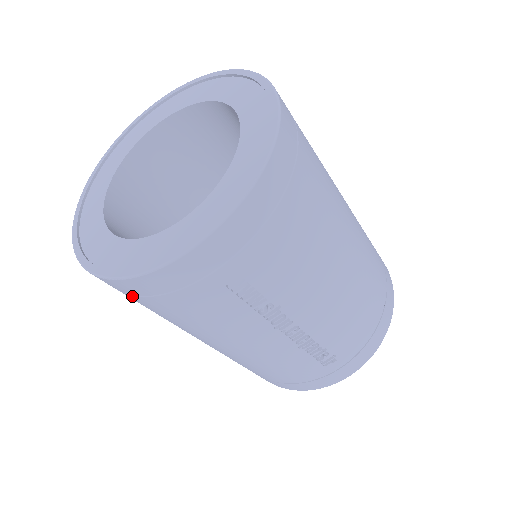
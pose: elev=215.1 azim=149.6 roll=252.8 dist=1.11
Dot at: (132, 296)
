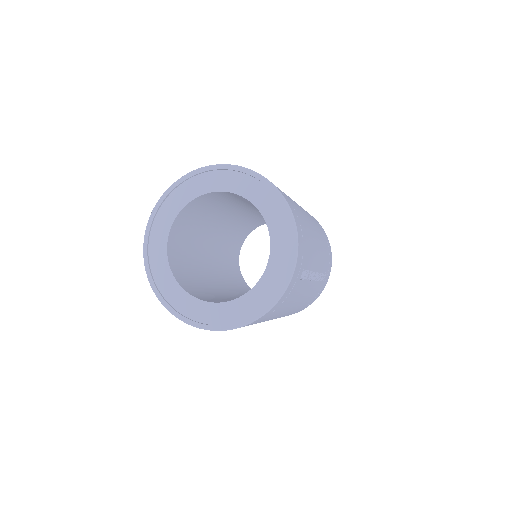
Dot at: occluded
